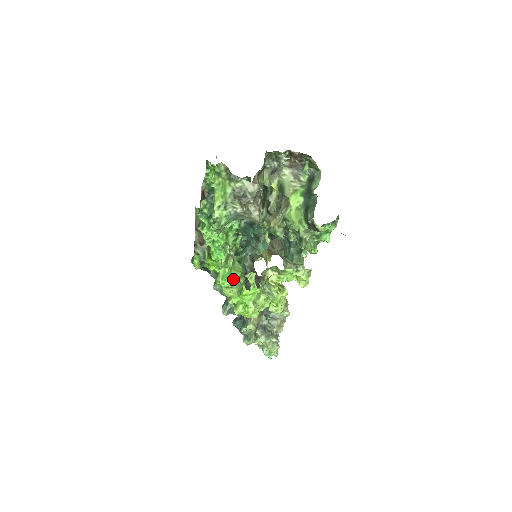
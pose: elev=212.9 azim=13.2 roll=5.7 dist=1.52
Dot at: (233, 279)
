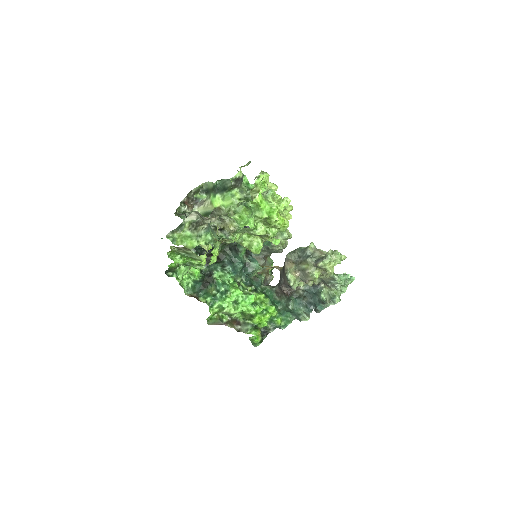
Dot at: (249, 217)
